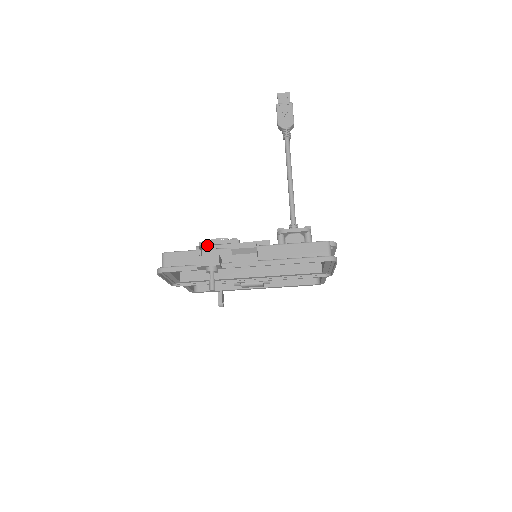
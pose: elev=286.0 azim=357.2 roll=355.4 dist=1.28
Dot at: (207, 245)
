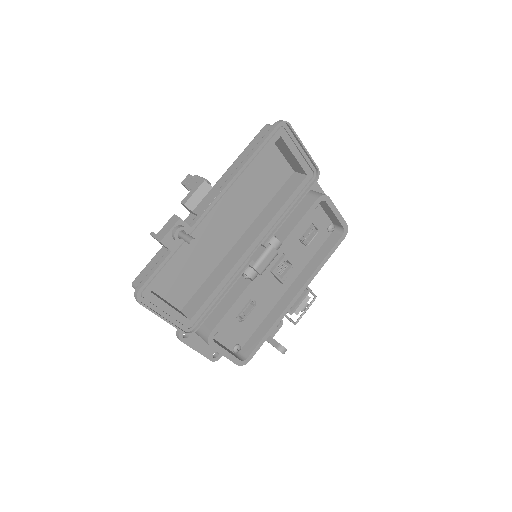
Dot at: occluded
